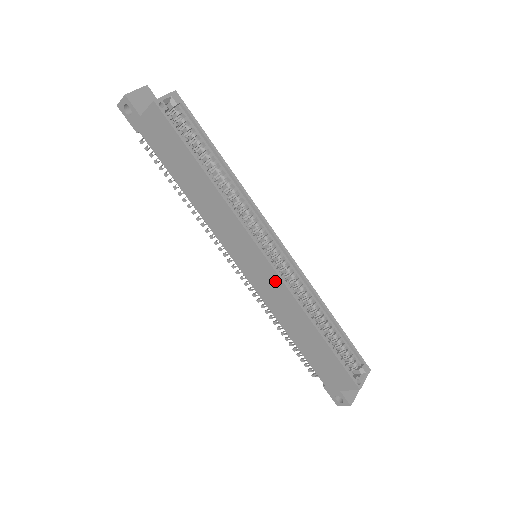
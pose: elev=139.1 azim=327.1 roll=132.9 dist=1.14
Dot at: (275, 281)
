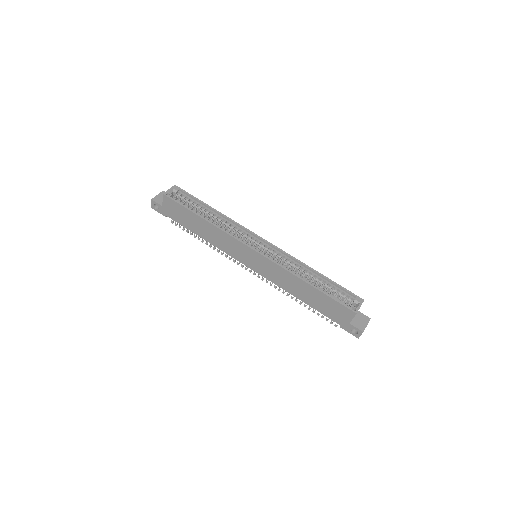
Dot at: (268, 263)
